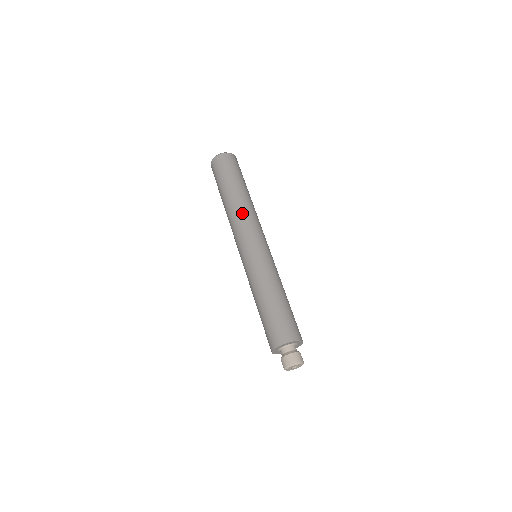
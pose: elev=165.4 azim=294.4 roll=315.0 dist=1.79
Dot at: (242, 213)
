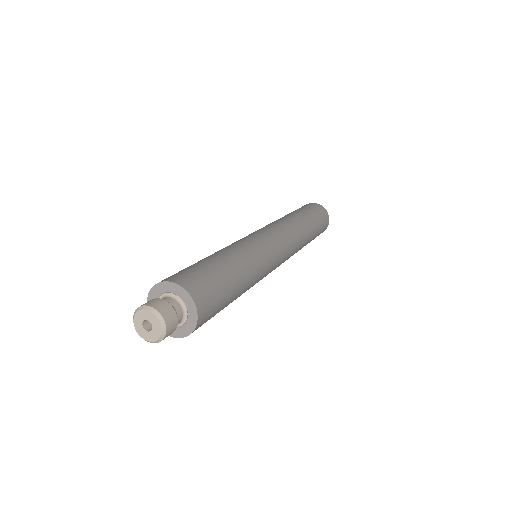
Dot at: occluded
